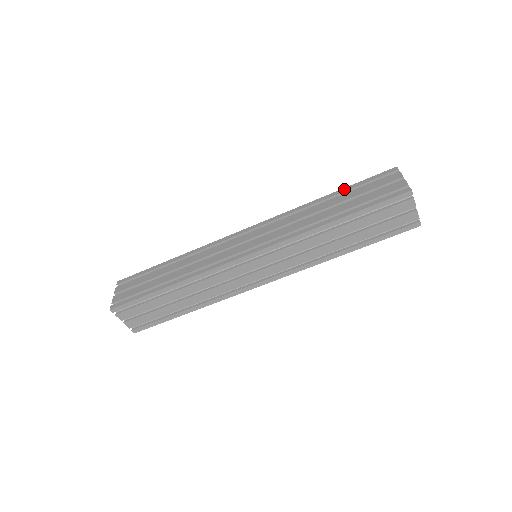
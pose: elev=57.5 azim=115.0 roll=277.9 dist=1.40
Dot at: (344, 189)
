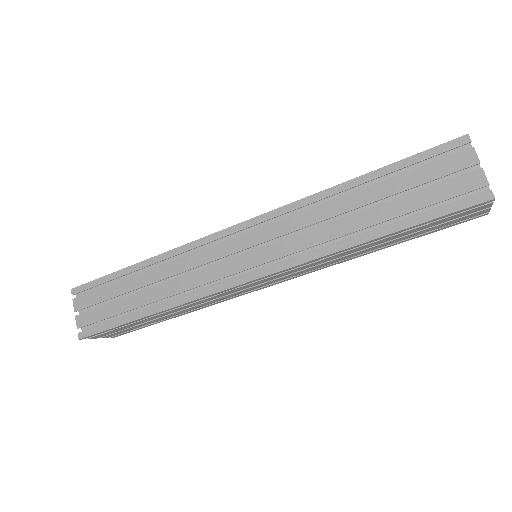
Dot at: (383, 170)
